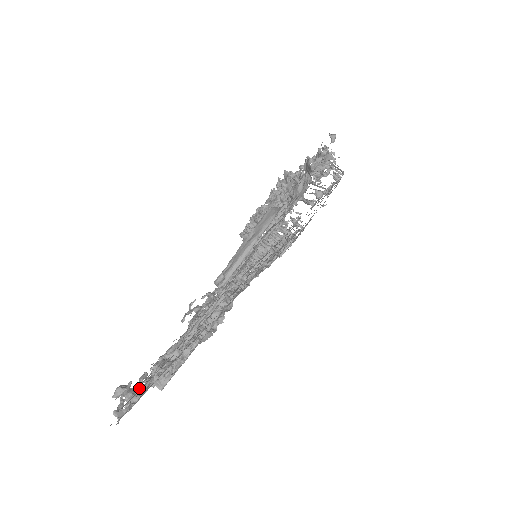
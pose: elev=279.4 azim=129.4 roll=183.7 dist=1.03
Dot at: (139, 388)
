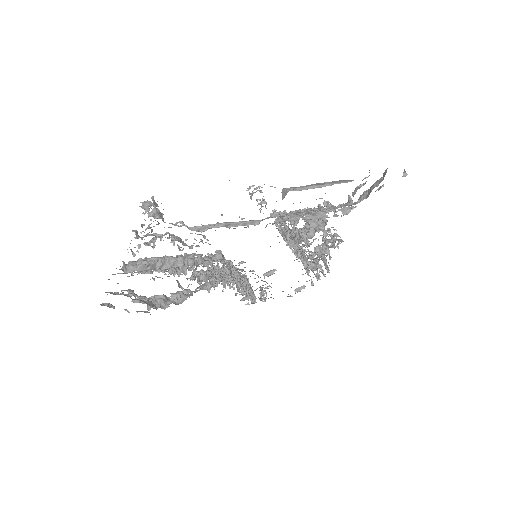
Dot at: occluded
